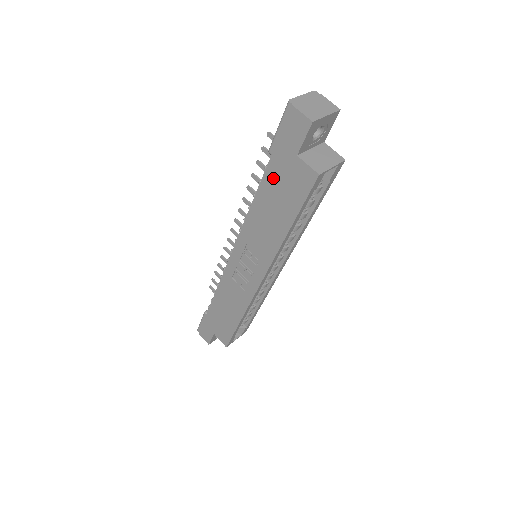
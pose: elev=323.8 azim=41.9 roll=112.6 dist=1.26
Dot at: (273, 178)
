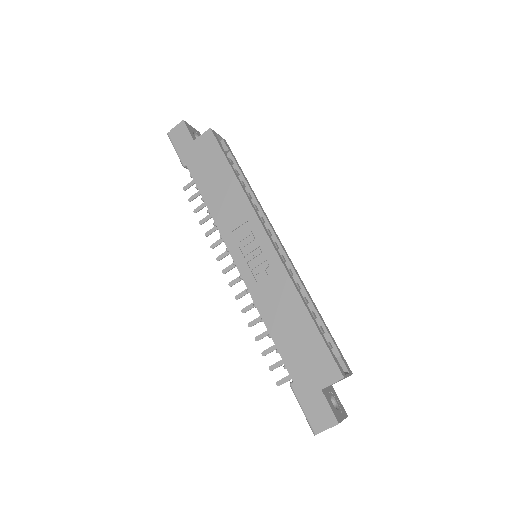
Dot at: (198, 169)
